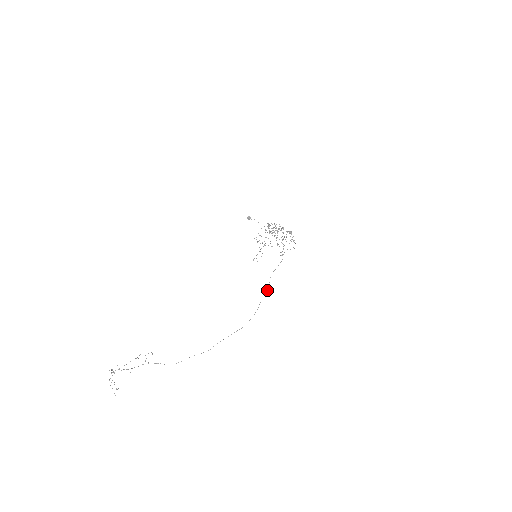
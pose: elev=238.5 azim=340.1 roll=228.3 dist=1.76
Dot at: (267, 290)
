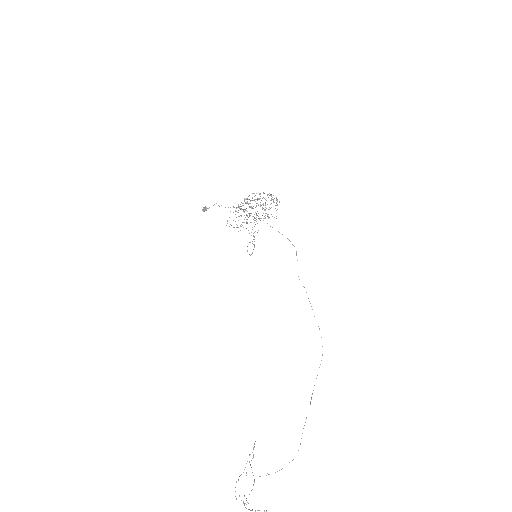
Dot at: occluded
